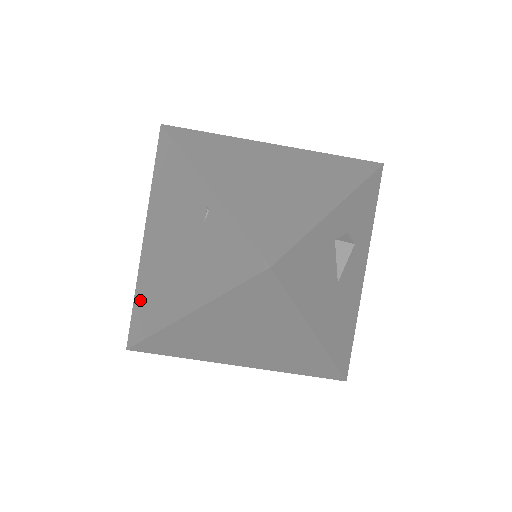
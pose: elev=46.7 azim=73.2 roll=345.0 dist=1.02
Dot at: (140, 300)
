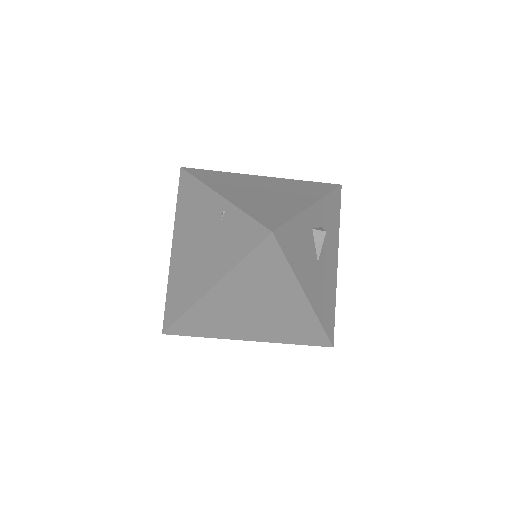
Dot at: (172, 292)
